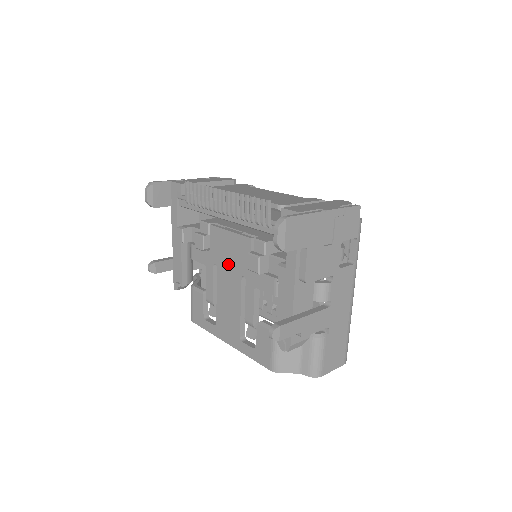
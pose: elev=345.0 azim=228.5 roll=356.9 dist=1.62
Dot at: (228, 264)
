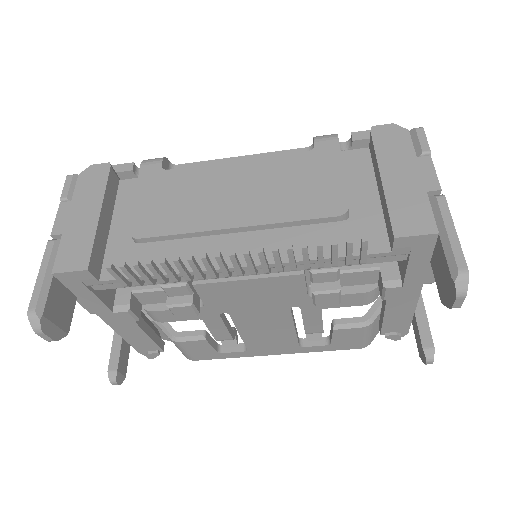
Dot at: (255, 307)
